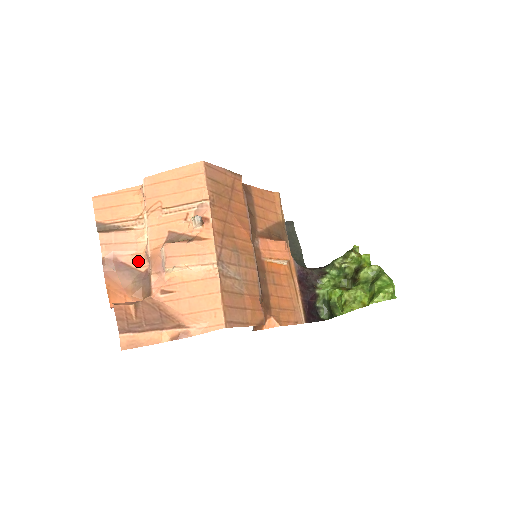
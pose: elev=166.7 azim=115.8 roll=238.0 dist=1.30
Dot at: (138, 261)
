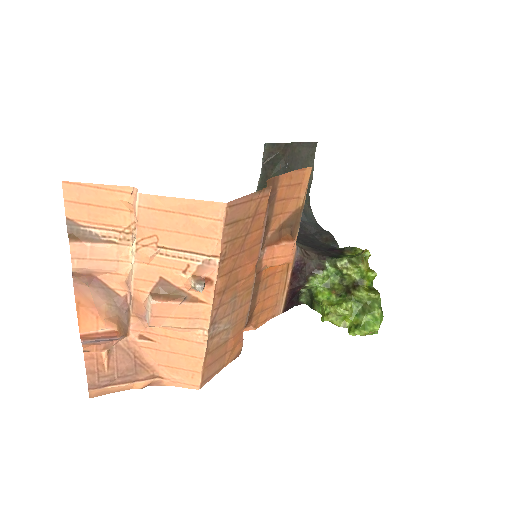
Dot at: (117, 282)
